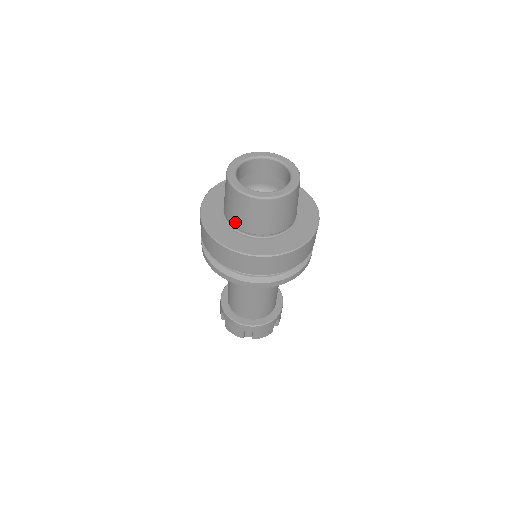
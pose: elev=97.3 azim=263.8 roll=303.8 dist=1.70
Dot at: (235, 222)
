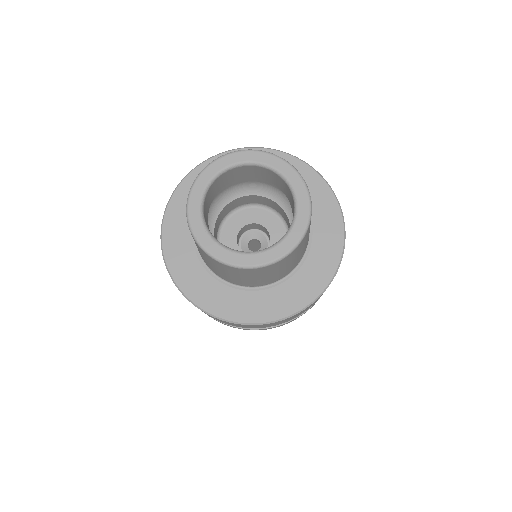
Dot at: (225, 278)
